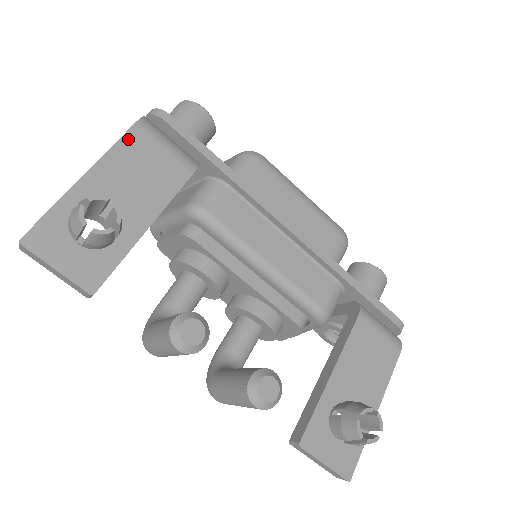
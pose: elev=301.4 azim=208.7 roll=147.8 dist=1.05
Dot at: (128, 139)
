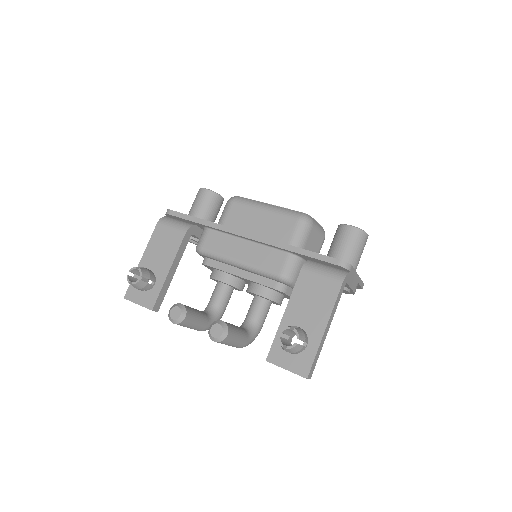
Dot at: (155, 233)
